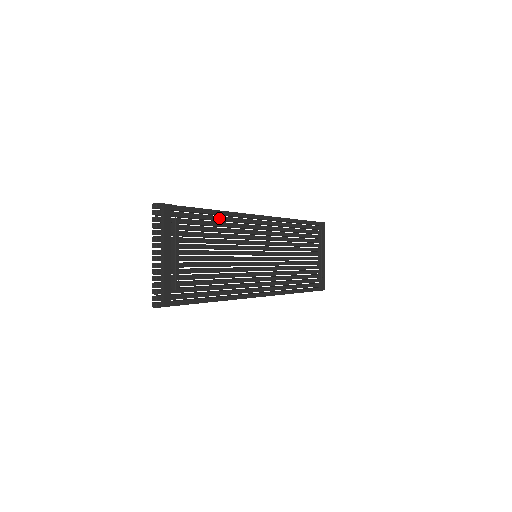
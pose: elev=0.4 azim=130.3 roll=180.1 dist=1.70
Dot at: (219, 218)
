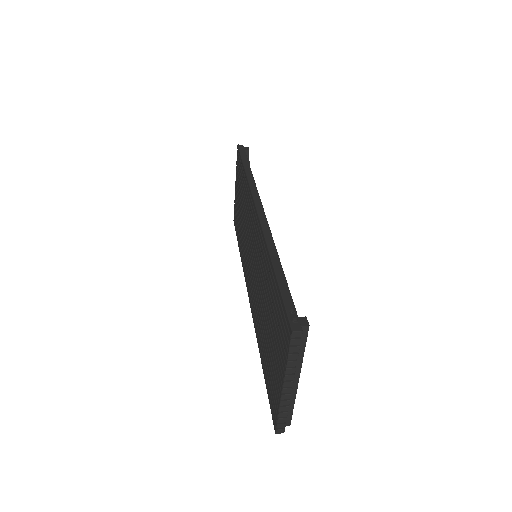
Dot at: occluded
